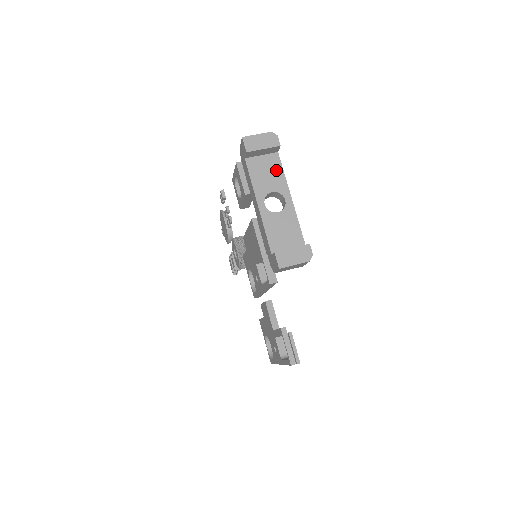
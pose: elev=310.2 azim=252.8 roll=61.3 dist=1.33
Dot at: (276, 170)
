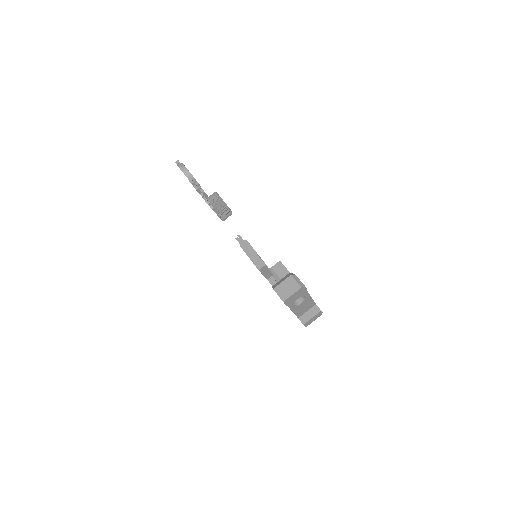
Dot at: occluded
